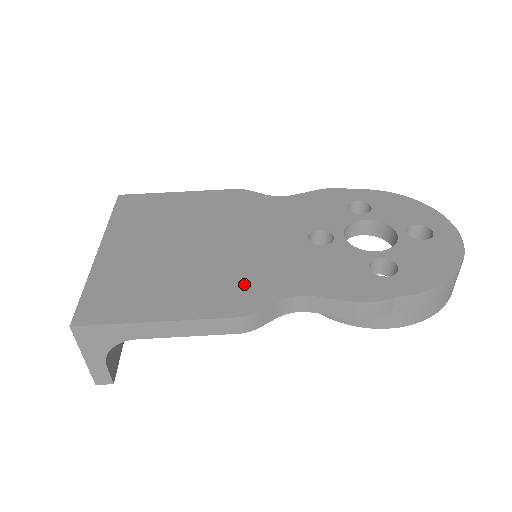
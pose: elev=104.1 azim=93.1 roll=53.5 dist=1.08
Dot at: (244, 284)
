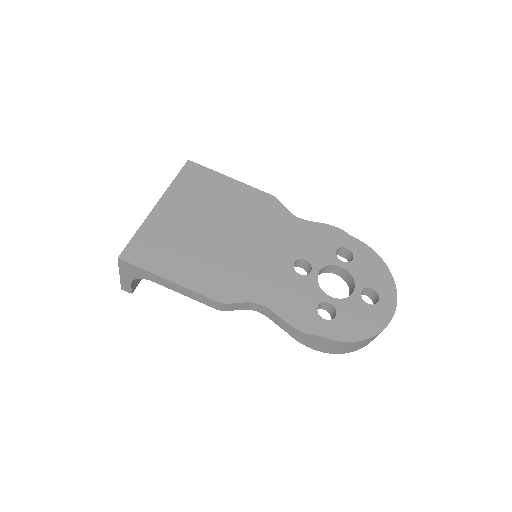
Dot at: (233, 279)
